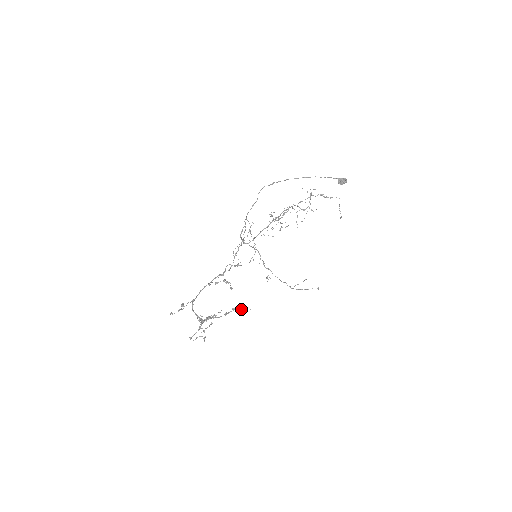
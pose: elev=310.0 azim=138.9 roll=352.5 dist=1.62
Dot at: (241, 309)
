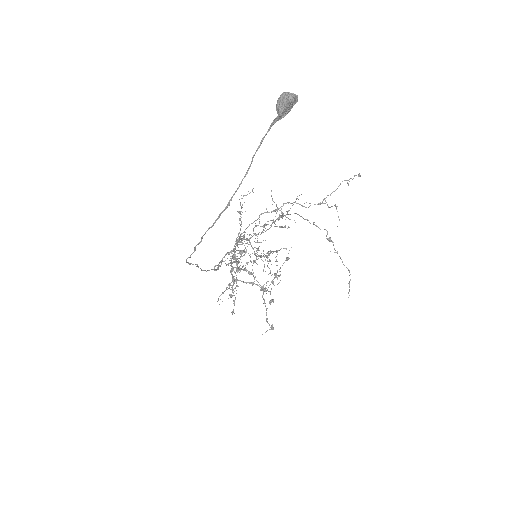
Dot at: occluded
